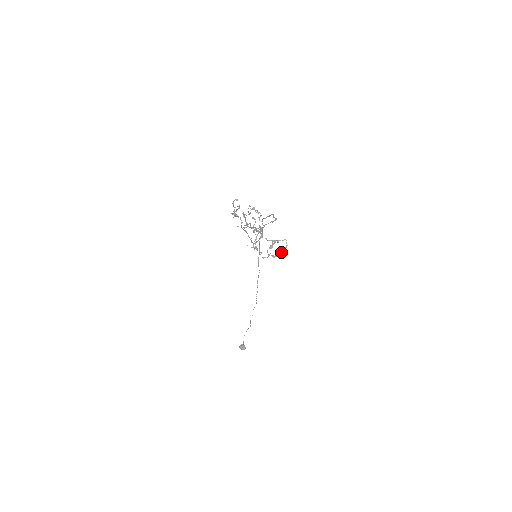
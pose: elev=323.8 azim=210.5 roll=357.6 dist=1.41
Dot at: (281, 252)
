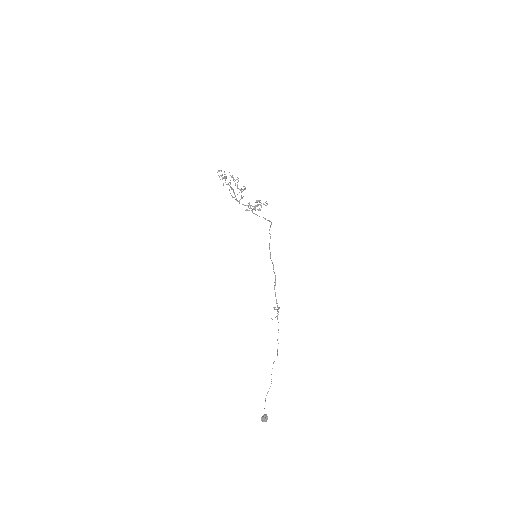
Dot at: (259, 200)
